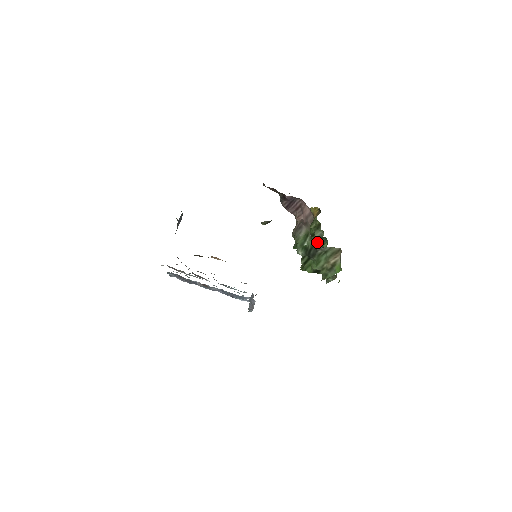
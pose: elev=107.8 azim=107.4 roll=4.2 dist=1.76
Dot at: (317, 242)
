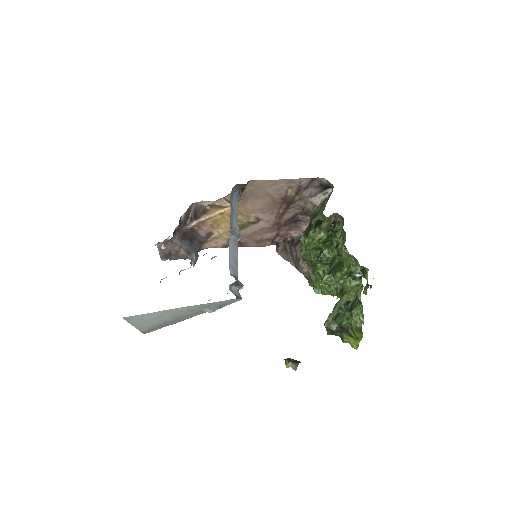
Dot at: (332, 262)
